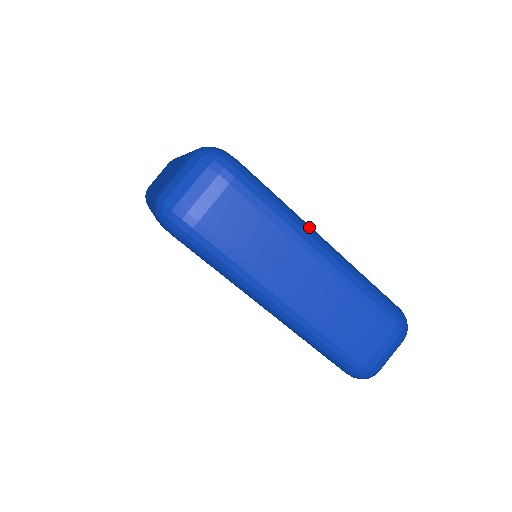
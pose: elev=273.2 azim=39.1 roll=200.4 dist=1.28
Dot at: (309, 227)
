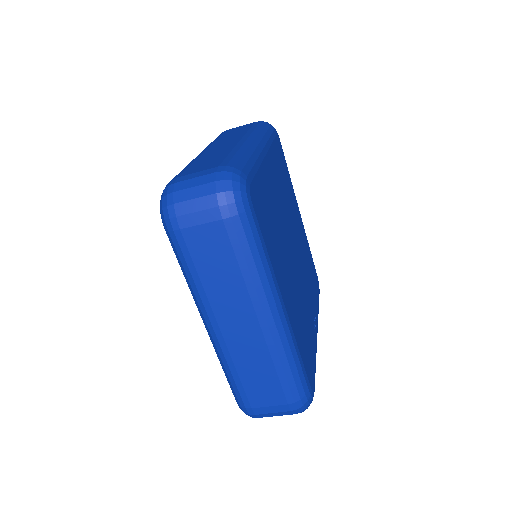
Dot at: occluded
